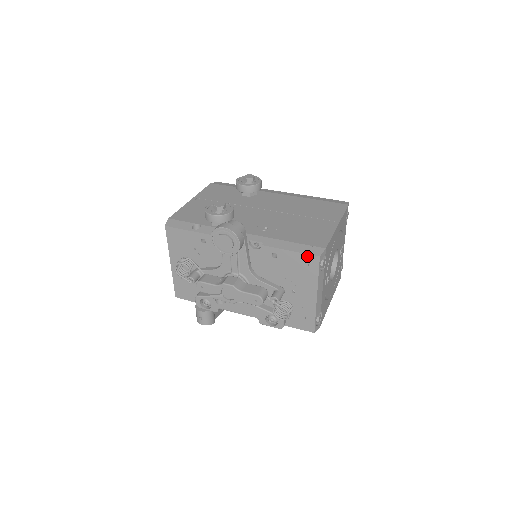
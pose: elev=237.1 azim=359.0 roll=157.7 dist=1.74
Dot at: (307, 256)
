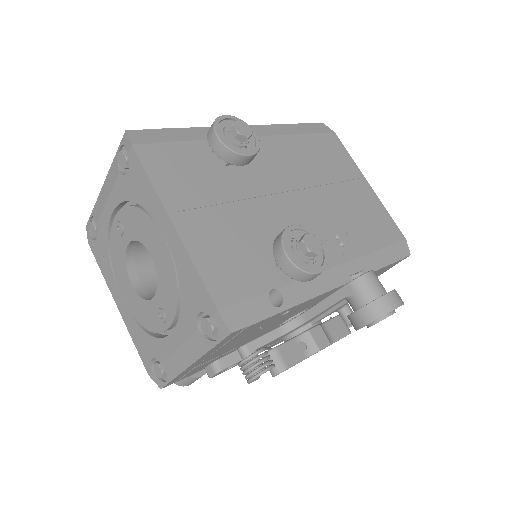
Dot at: occluded
